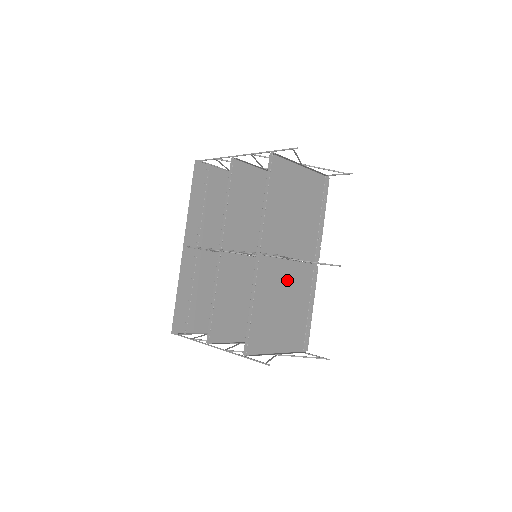
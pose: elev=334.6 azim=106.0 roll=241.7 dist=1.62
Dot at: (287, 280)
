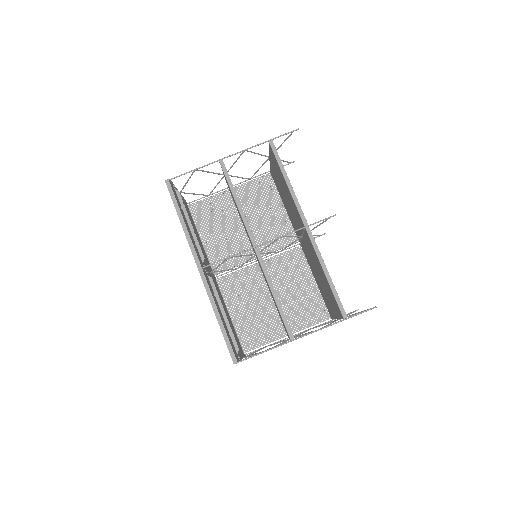
Dot at: (309, 255)
